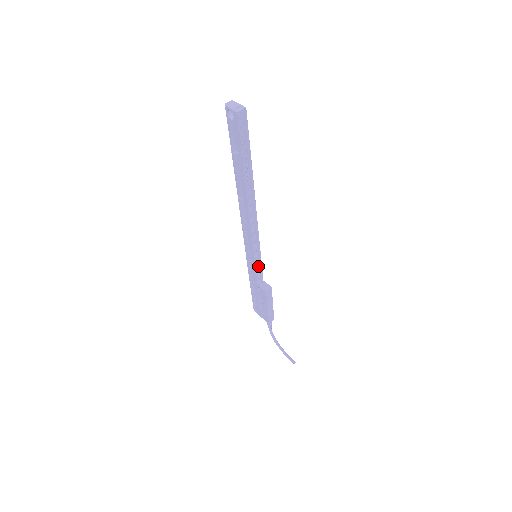
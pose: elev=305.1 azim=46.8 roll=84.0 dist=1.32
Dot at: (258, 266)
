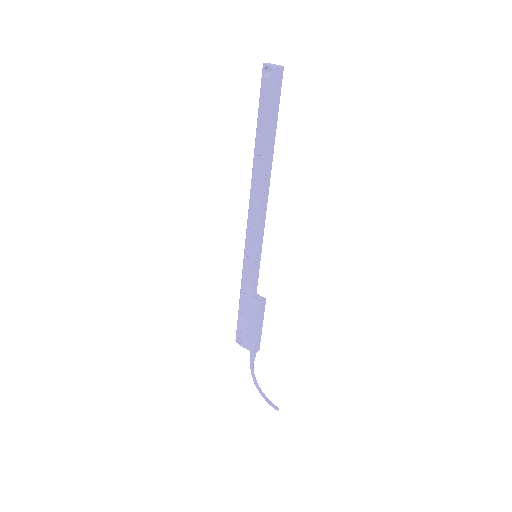
Dot at: (255, 270)
